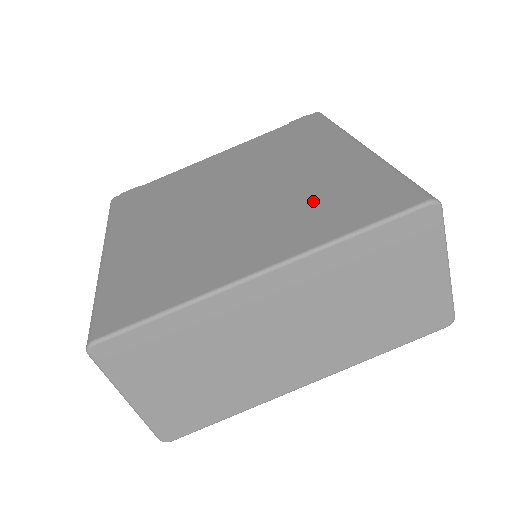
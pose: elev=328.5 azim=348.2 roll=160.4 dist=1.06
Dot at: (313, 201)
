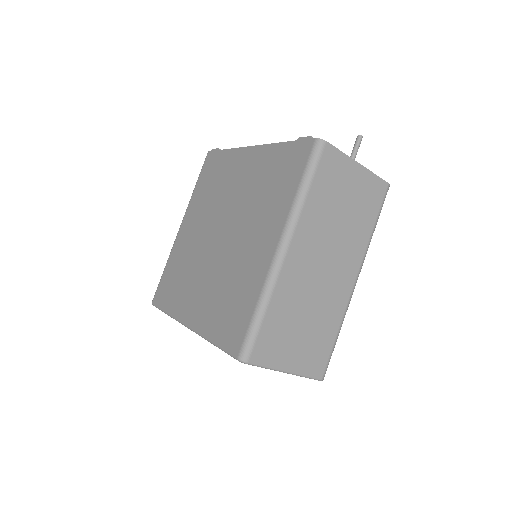
Dot at: (225, 291)
